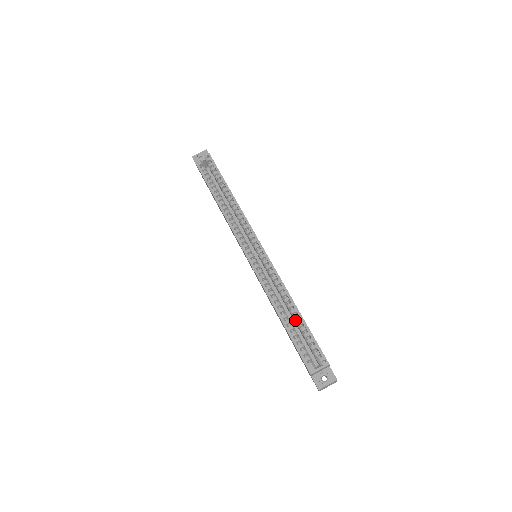
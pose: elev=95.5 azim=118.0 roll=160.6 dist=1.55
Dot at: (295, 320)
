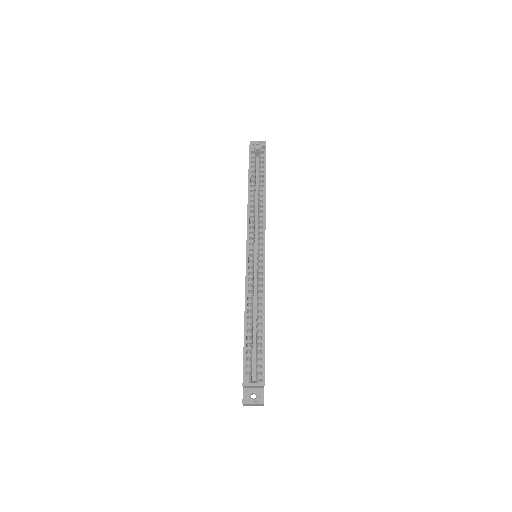
Dot at: (257, 330)
